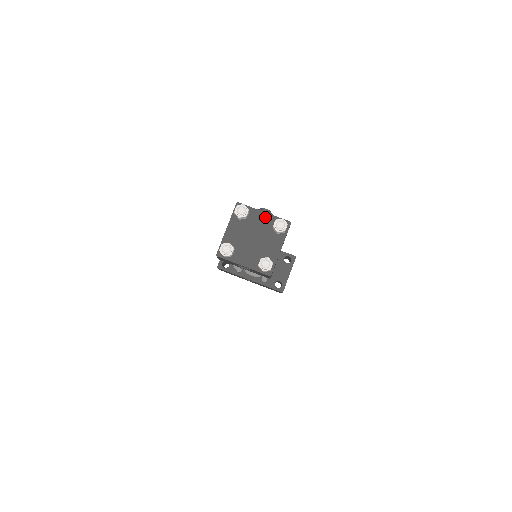
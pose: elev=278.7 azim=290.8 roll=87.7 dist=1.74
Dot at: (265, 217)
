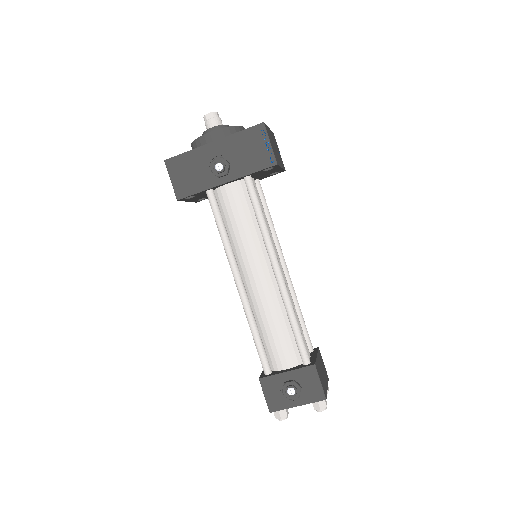
Dot at: (301, 404)
